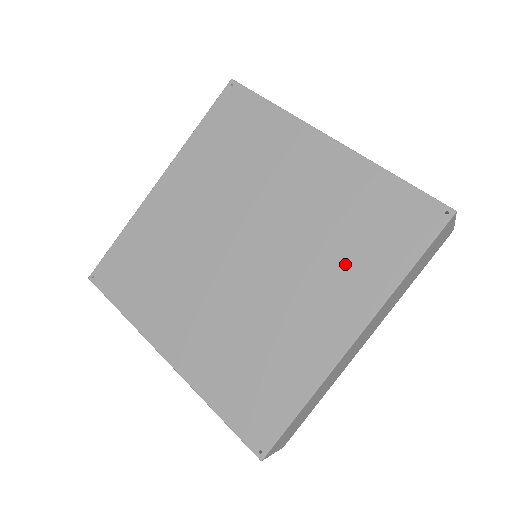
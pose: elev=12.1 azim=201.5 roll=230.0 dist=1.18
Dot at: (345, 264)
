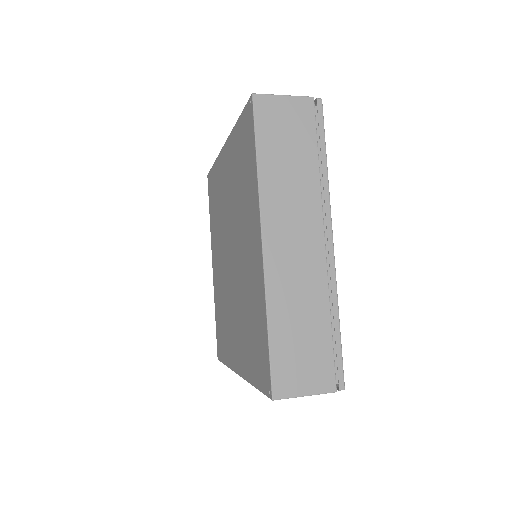
Dot at: (244, 336)
